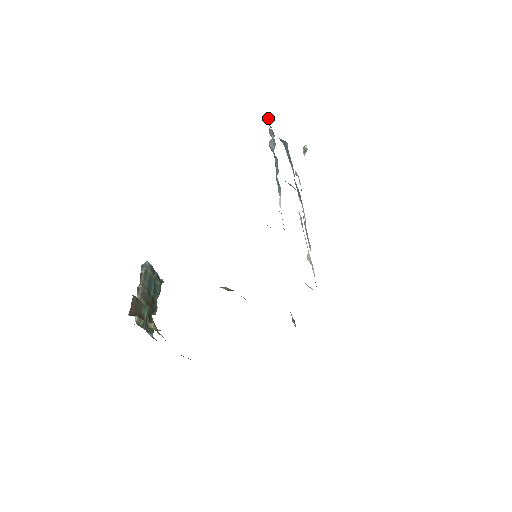
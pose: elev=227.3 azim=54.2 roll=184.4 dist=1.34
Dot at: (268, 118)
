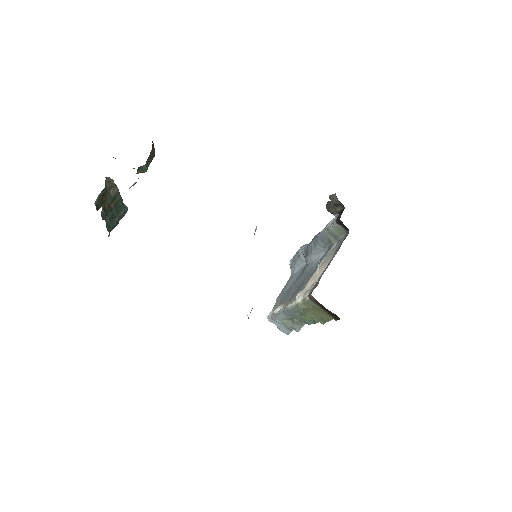
Dot at: occluded
